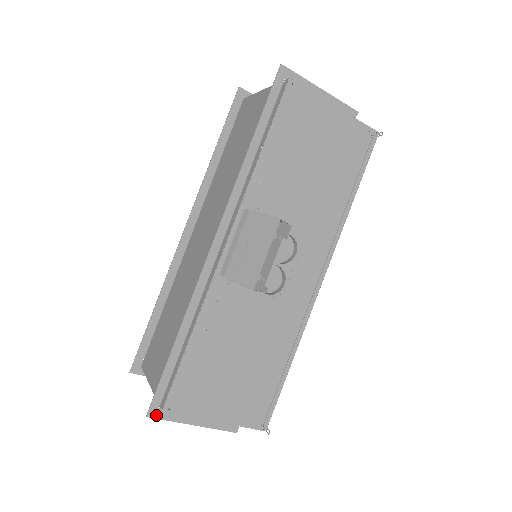
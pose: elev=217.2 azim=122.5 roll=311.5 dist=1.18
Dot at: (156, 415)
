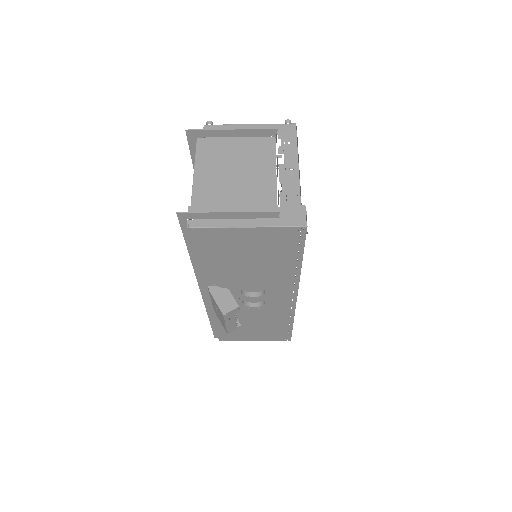
Dot at: occluded
